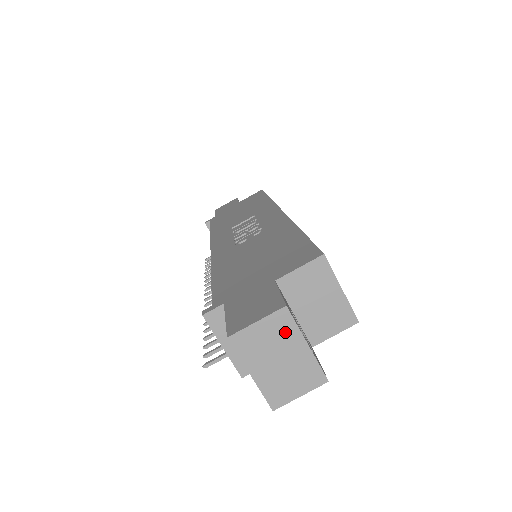
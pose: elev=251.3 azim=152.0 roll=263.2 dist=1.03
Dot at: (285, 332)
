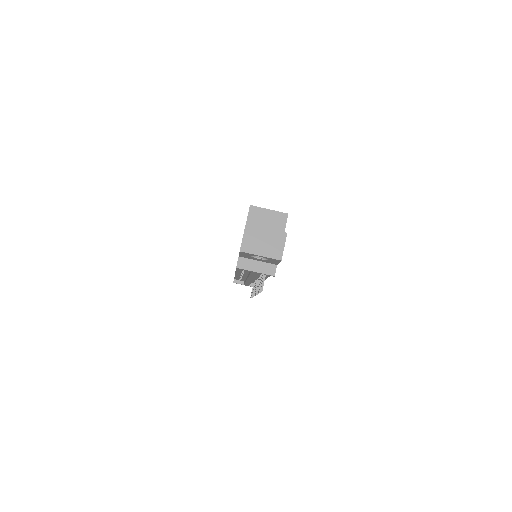
Dot at: (255, 232)
